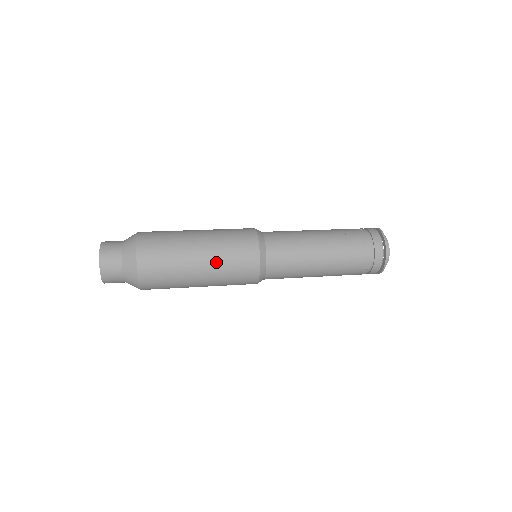
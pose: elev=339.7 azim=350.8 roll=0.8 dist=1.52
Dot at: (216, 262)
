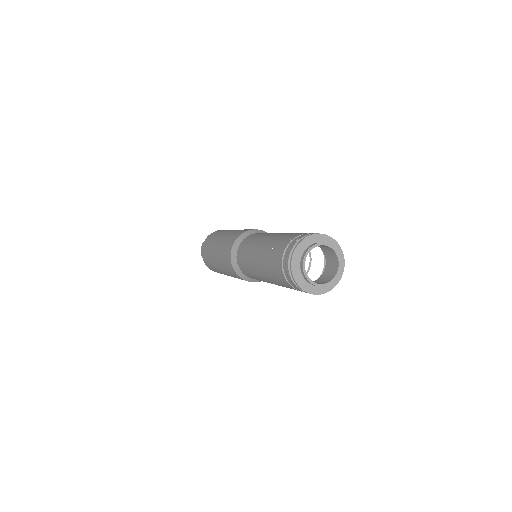
Dot at: (221, 265)
